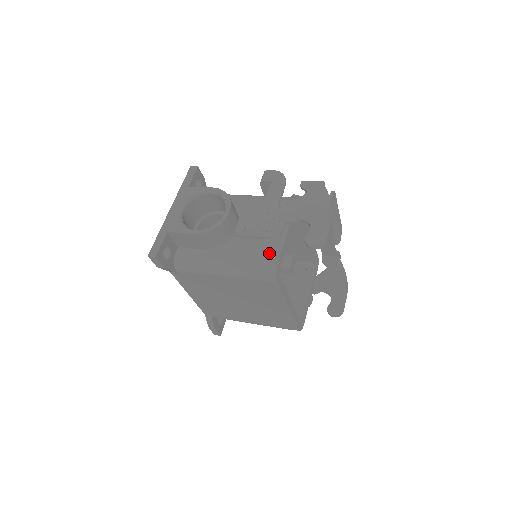
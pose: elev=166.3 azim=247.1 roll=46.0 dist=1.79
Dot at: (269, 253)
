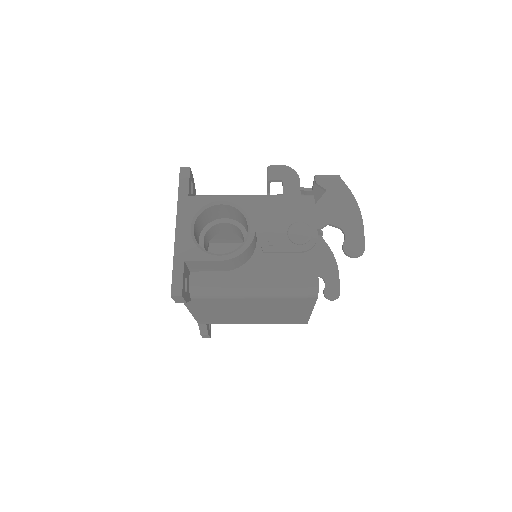
Dot at: (305, 267)
